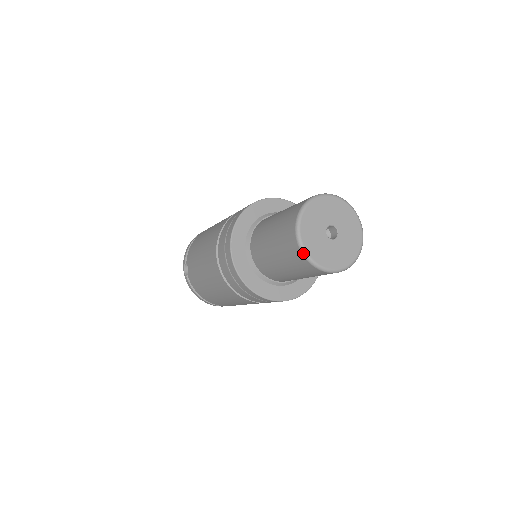
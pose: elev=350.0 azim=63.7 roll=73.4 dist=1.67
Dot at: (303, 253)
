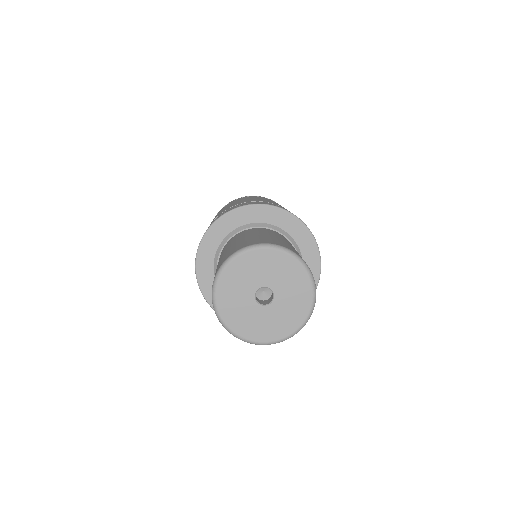
Dot at: (219, 321)
